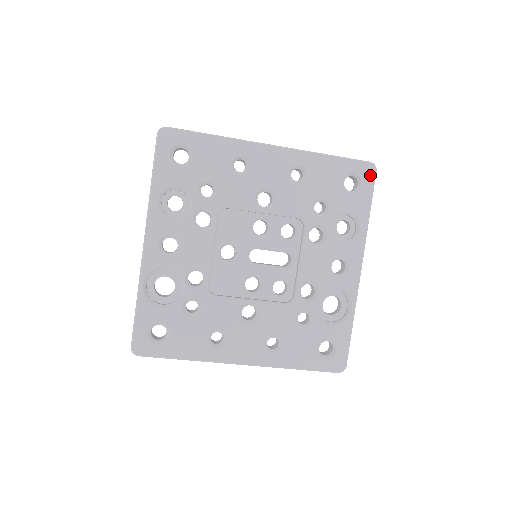
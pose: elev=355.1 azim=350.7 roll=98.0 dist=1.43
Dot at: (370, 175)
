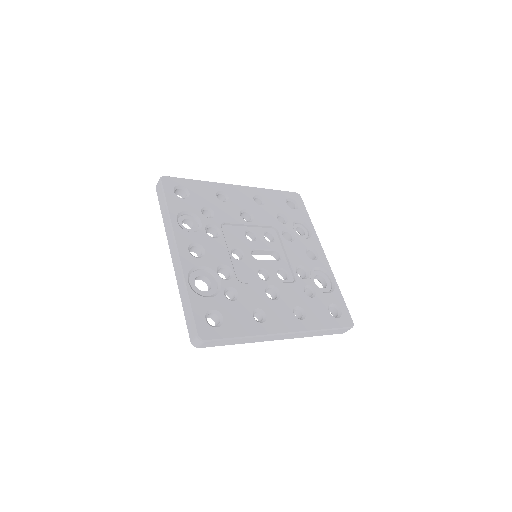
Dot at: (299, 199)
